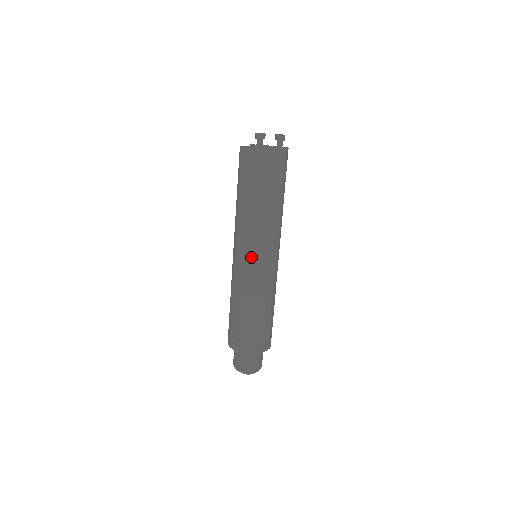
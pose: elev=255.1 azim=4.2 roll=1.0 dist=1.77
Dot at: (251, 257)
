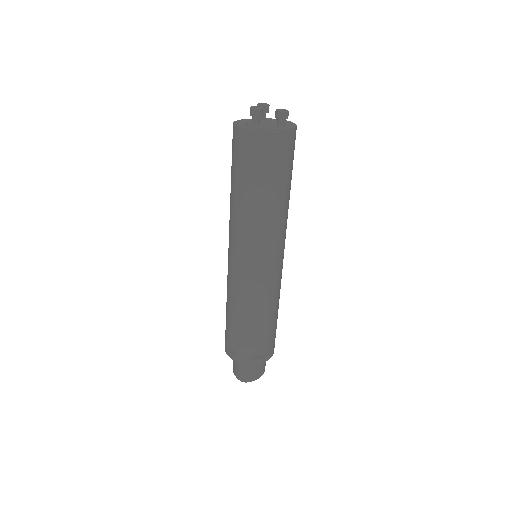
Dot at: (242, 262)
